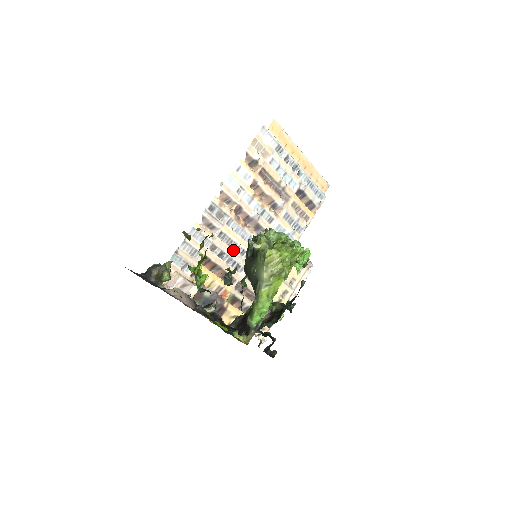
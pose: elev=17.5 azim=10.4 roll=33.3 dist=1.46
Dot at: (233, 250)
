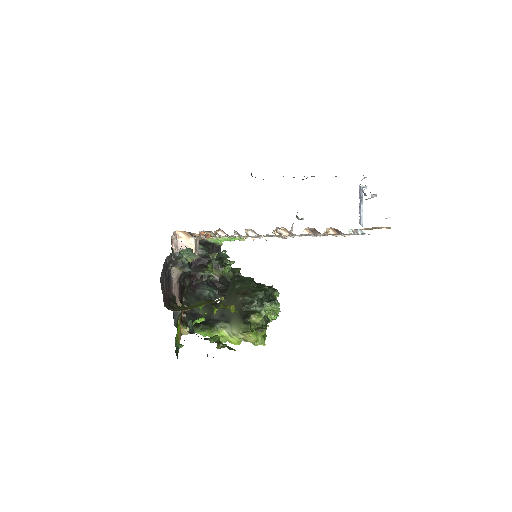
Dot at: occluded
